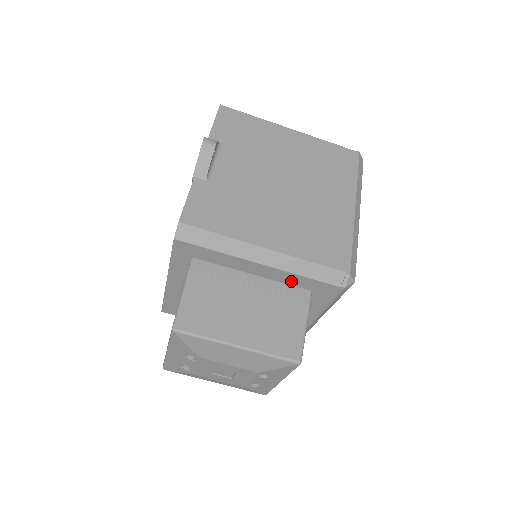
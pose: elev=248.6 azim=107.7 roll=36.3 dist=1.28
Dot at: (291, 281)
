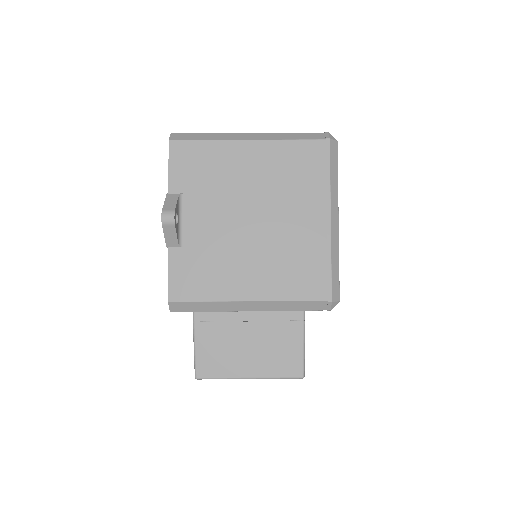
Dot at: occluded
